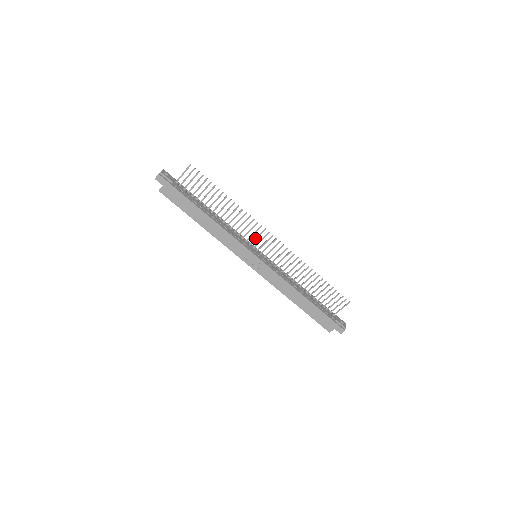
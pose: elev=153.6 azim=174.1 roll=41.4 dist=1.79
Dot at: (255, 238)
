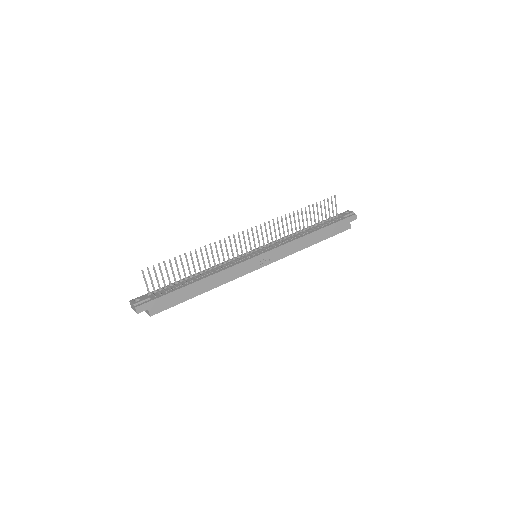
Dot at: occluded
